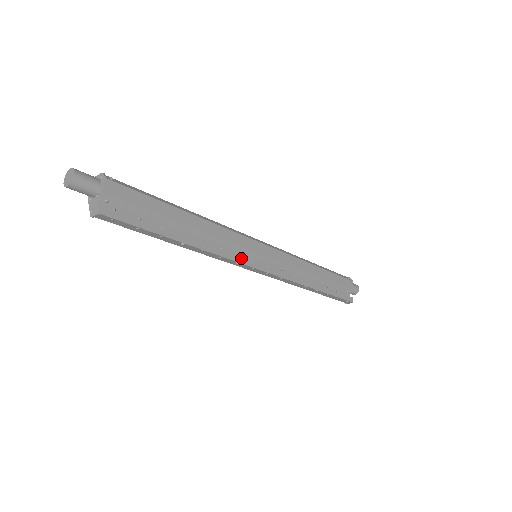
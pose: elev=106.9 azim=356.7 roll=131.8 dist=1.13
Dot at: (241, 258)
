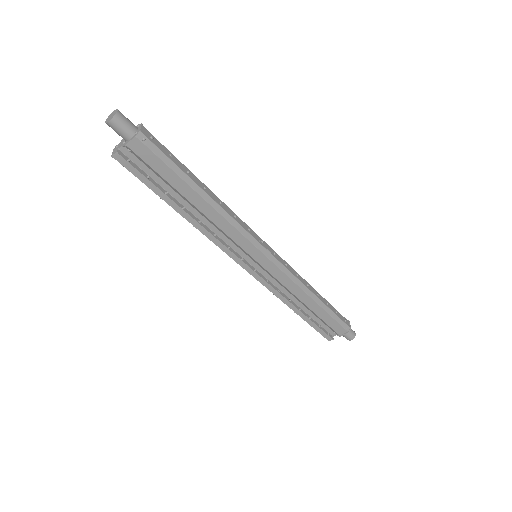
Dot at: (230, 251)
